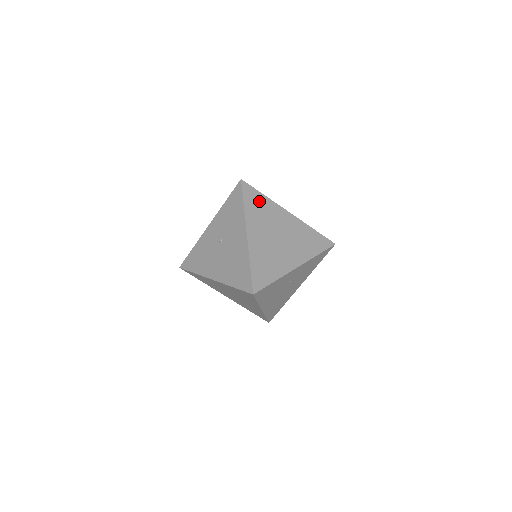
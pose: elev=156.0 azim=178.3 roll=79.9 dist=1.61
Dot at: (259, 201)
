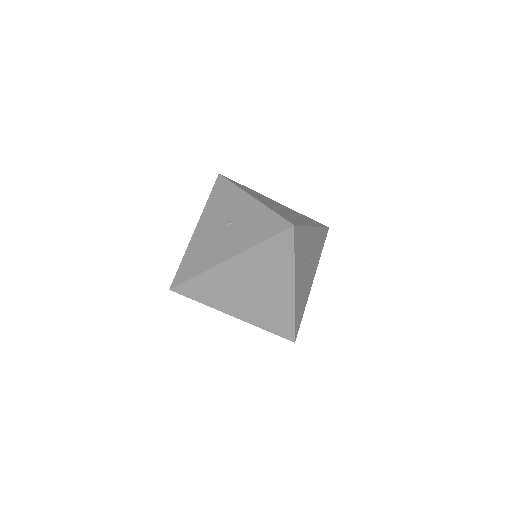
Dot at: (281, 255)
